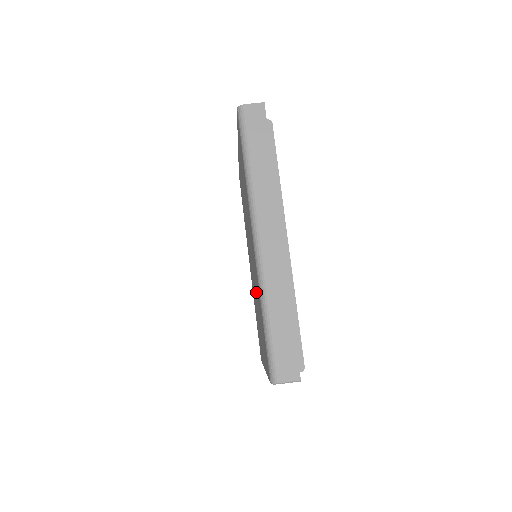
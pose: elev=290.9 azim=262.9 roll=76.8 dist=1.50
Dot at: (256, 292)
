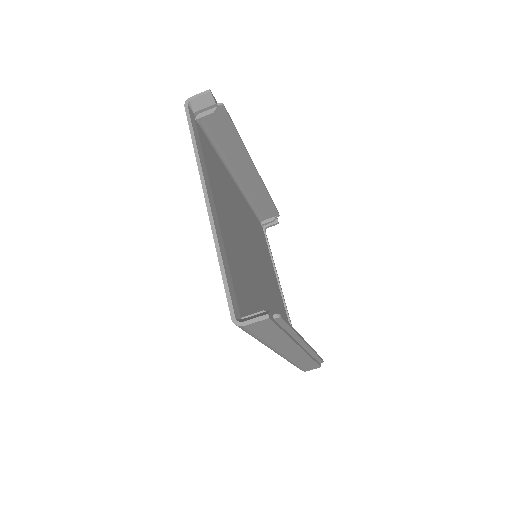
Dot at: occluded
